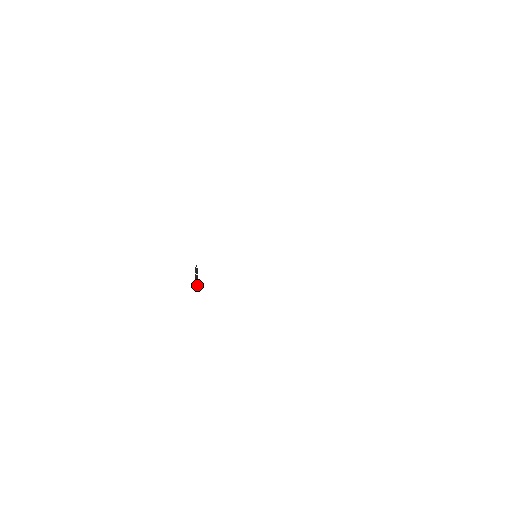
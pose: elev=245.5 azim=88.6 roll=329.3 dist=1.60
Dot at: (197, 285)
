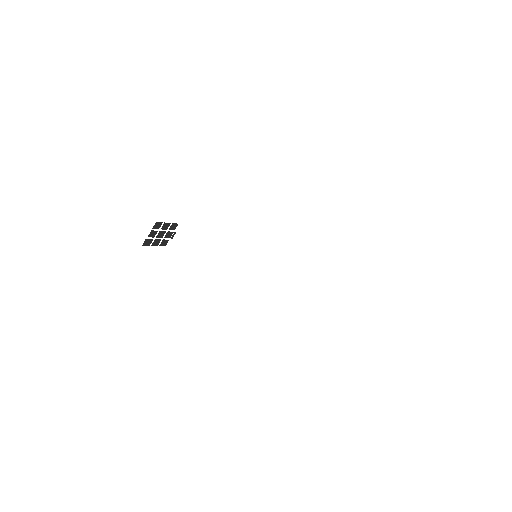
Dot at: (149, 241)
